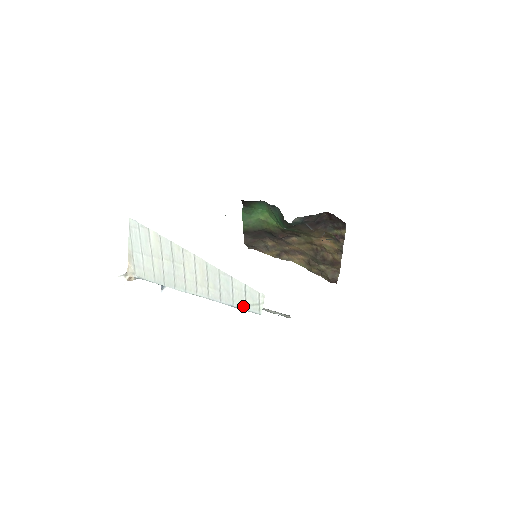
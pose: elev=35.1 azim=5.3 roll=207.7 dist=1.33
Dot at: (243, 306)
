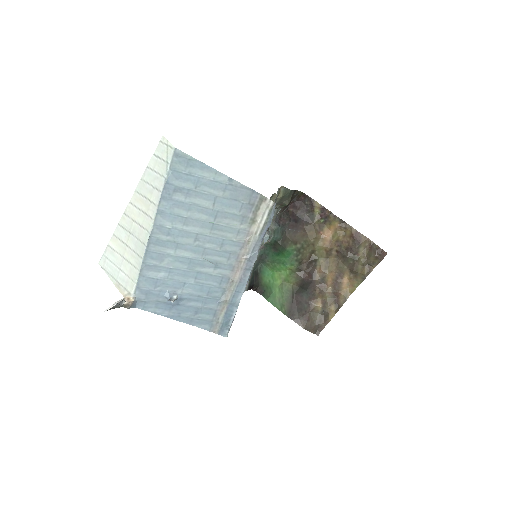
Dot at: (167, 166)
